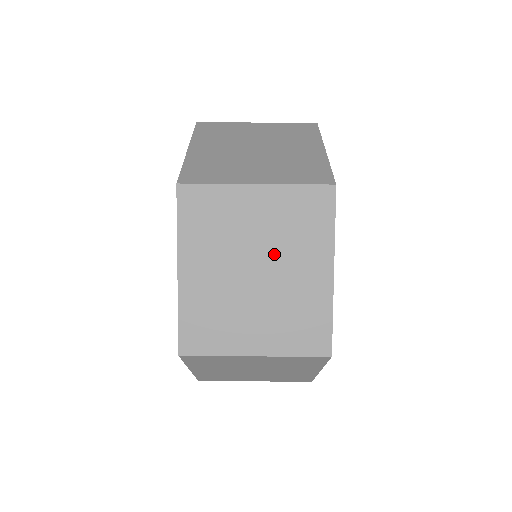
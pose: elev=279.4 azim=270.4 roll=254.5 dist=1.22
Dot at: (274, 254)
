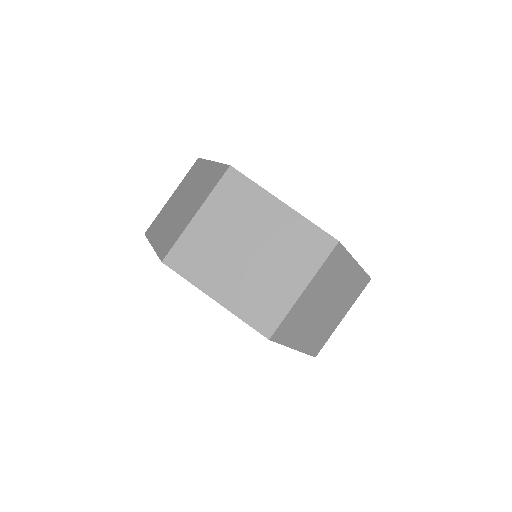
Dot at: (246, 232)
